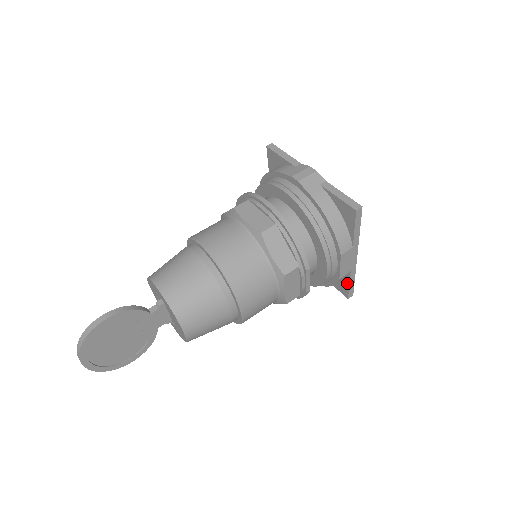
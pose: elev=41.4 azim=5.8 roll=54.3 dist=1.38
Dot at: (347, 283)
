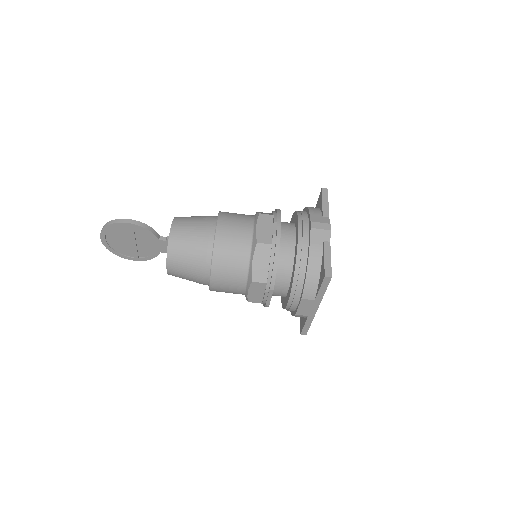
Dot at: (304, 323)
